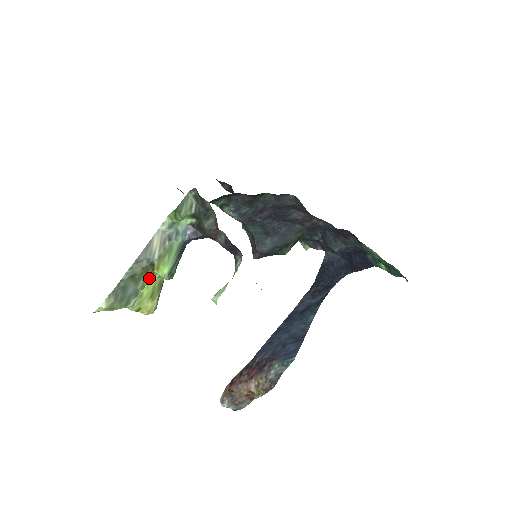
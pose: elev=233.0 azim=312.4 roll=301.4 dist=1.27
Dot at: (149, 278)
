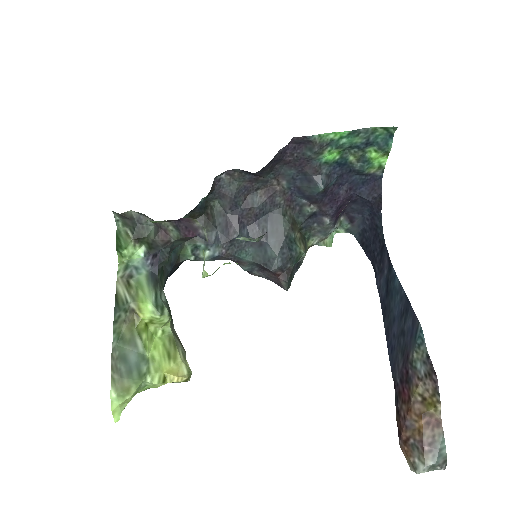
Dot at: (146, 334)
